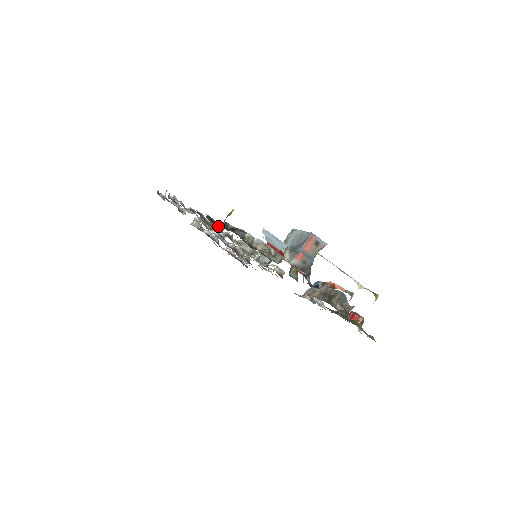
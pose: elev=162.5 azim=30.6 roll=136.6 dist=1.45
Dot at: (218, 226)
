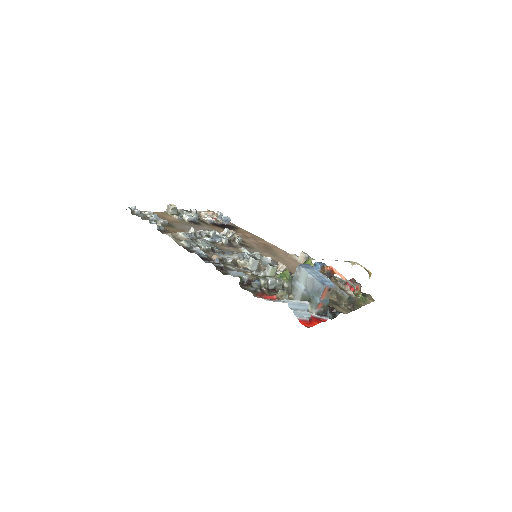
Dot at: (222, 259)
